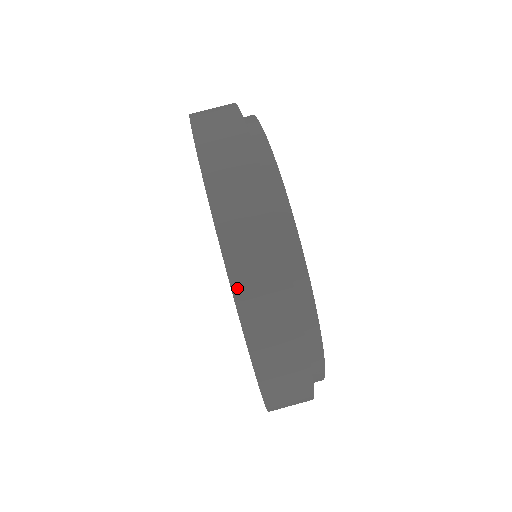
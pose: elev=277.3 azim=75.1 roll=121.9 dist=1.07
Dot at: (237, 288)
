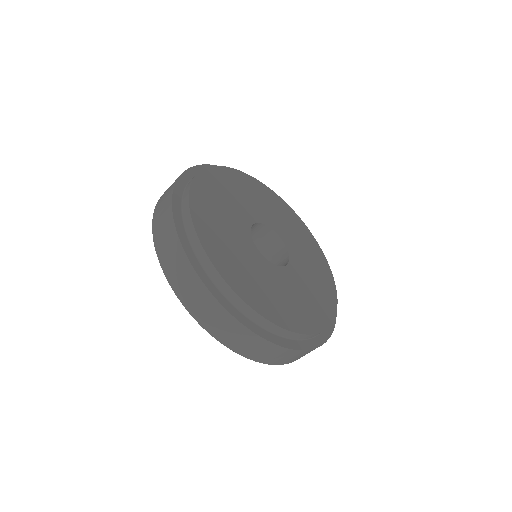
Dot at: occluded
